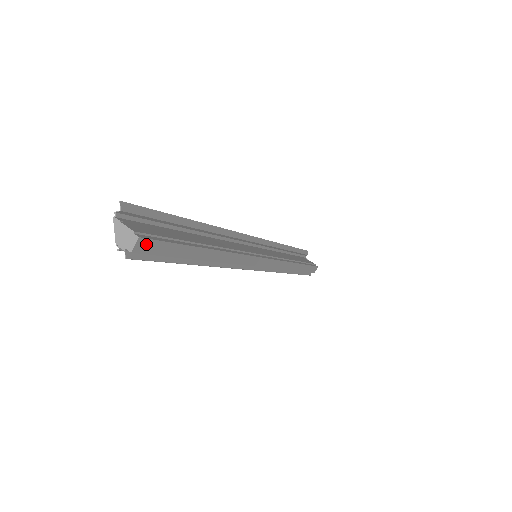
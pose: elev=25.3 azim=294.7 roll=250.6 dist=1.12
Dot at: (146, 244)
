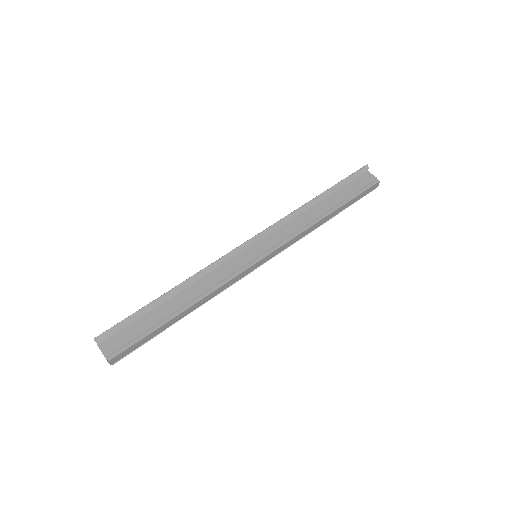
Dot at: (117, 357)
